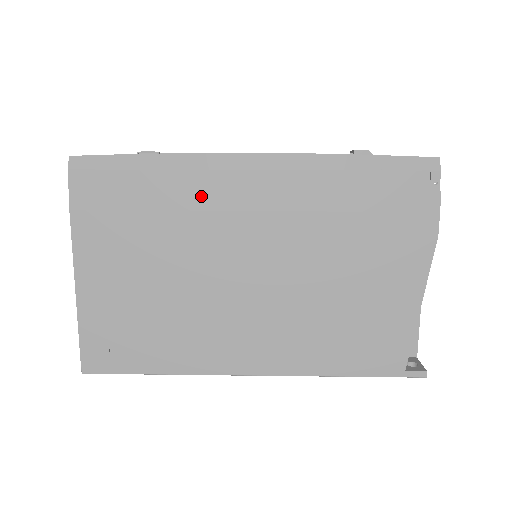
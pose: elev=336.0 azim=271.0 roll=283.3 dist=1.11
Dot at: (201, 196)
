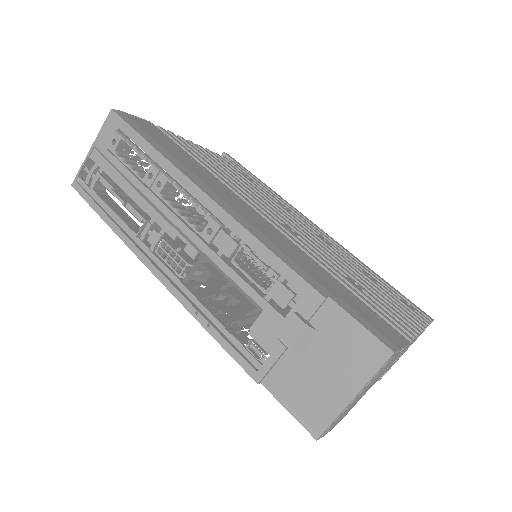
Dot at: occluded
